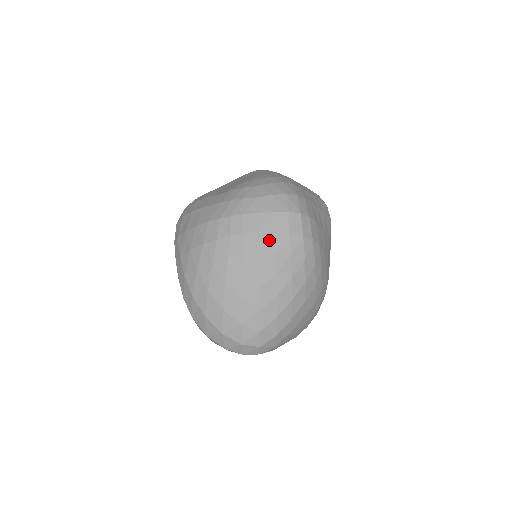
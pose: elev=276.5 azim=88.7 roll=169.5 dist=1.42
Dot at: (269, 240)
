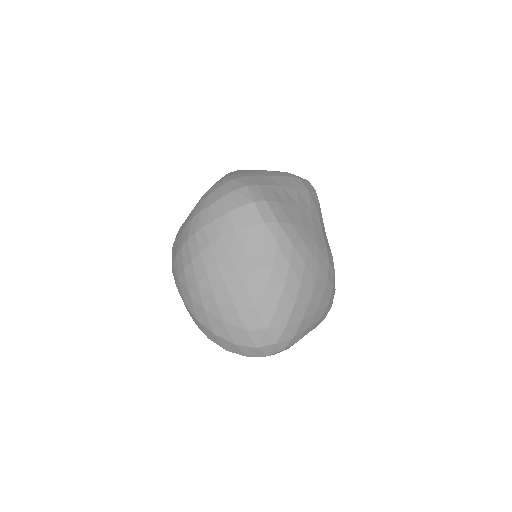
Dot at: (234, 241)
